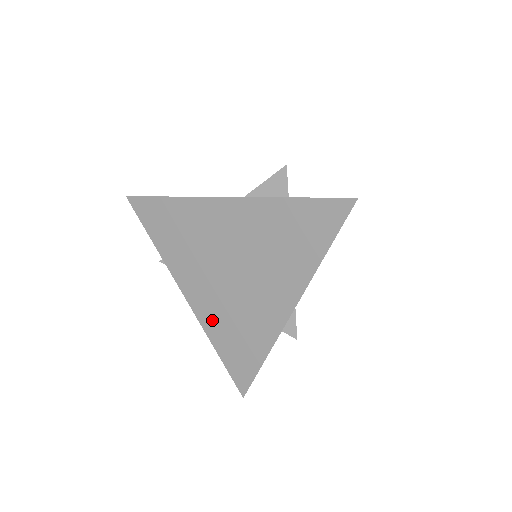
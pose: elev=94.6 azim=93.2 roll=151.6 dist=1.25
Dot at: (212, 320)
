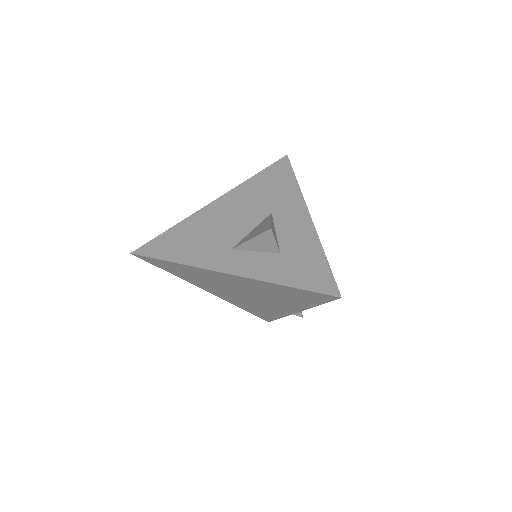
Dot at: (235, 302)
